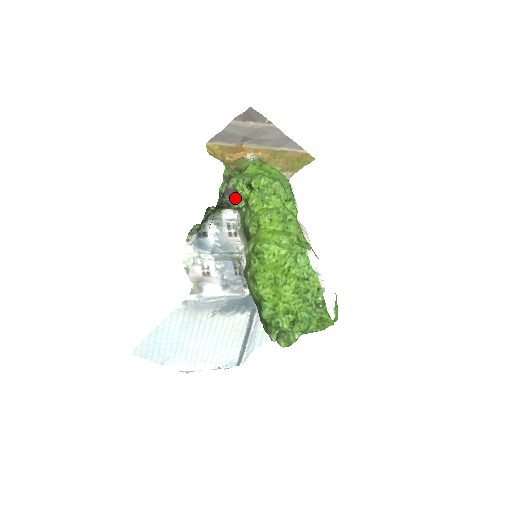
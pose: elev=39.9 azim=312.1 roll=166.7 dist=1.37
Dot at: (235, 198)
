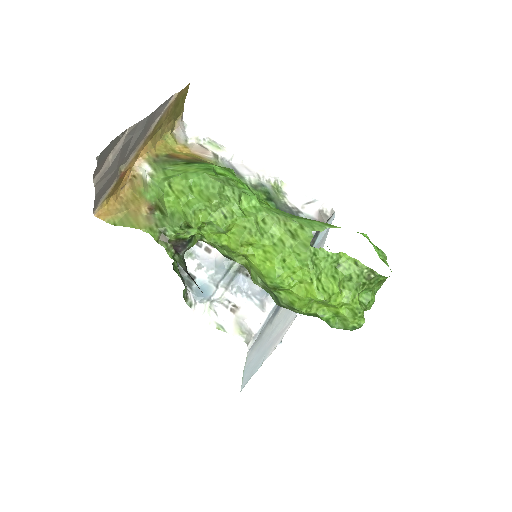
Dot at: (189, 243)
